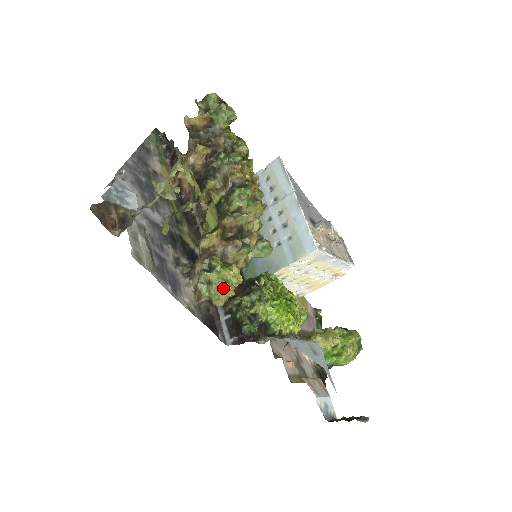
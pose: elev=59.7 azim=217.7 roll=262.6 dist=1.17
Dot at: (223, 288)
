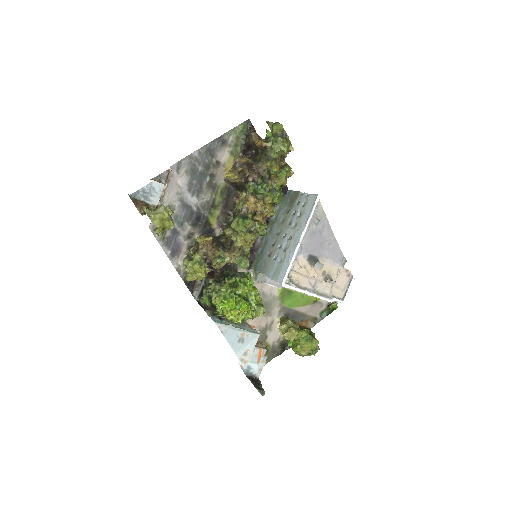
Dot at: (192, 274)
